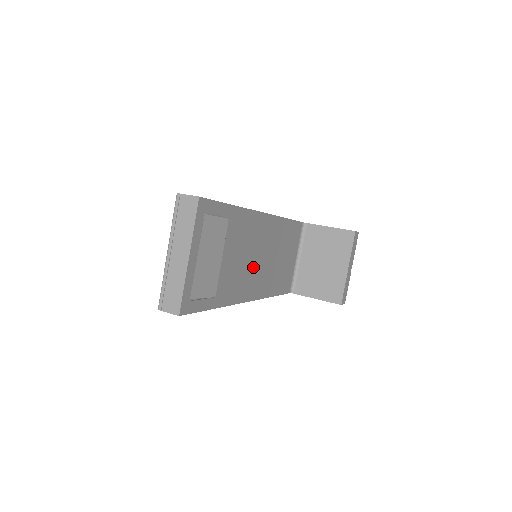
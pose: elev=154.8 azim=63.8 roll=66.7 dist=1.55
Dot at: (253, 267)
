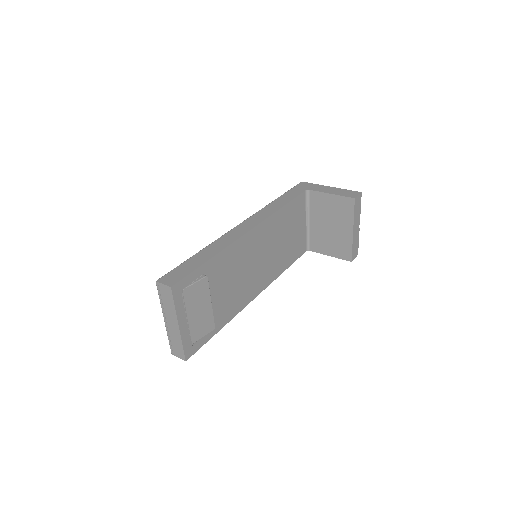
Dot at: (252, 274)
